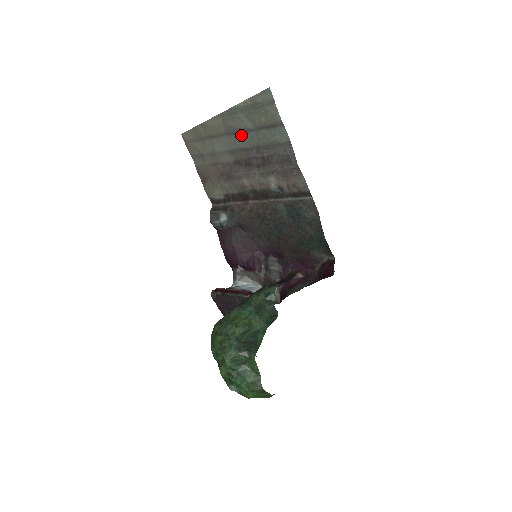
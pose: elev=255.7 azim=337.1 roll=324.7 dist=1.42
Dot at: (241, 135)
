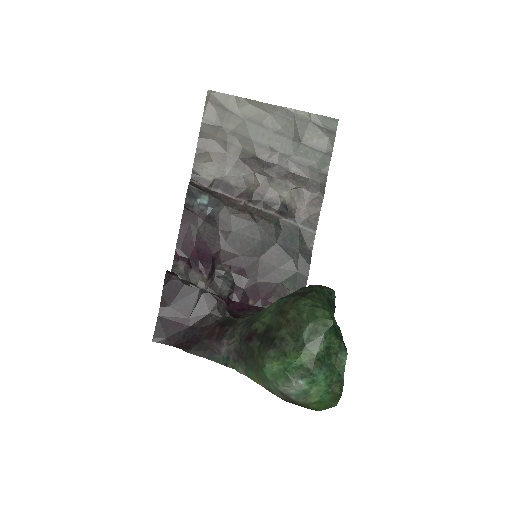
Dot at: (281, 137)
